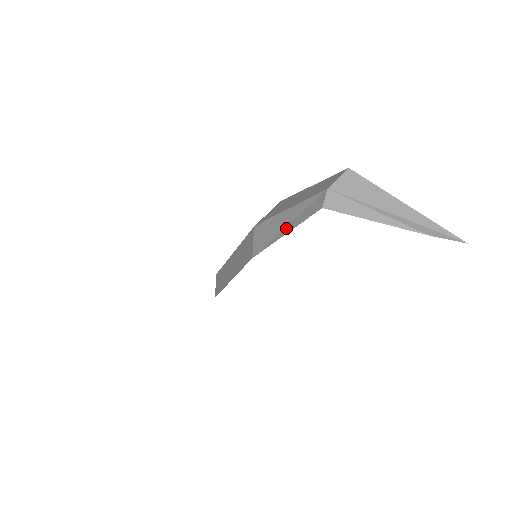
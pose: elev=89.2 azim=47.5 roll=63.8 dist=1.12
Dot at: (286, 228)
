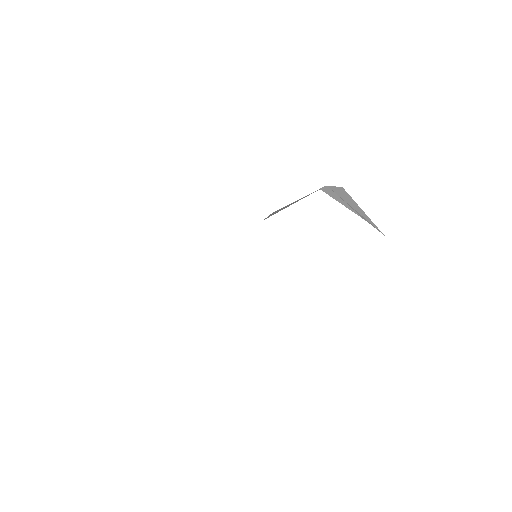
Dot at: occluded
